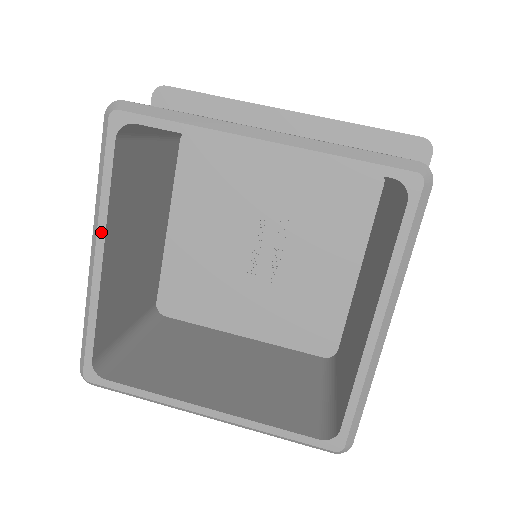
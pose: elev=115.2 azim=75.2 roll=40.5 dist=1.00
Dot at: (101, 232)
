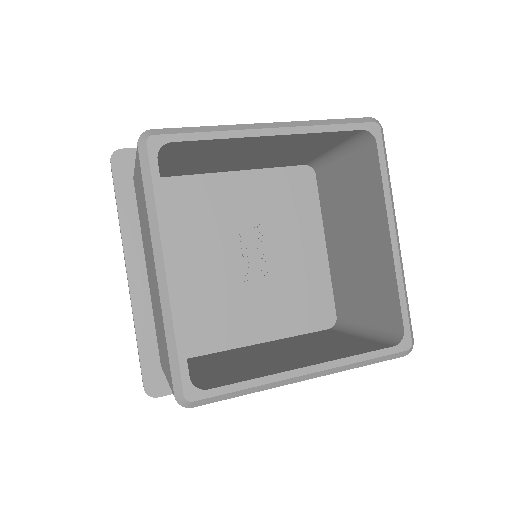
Dot at: (165, 244)
